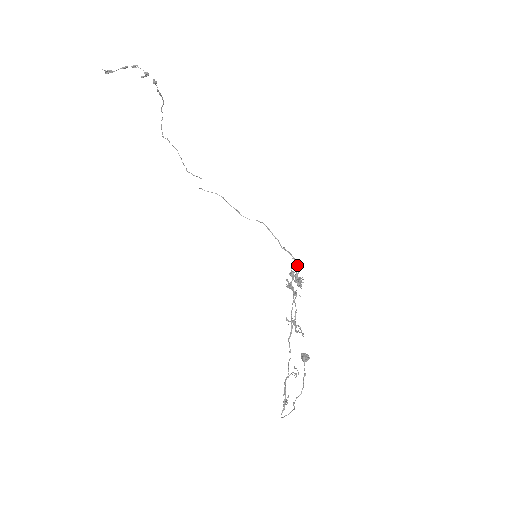
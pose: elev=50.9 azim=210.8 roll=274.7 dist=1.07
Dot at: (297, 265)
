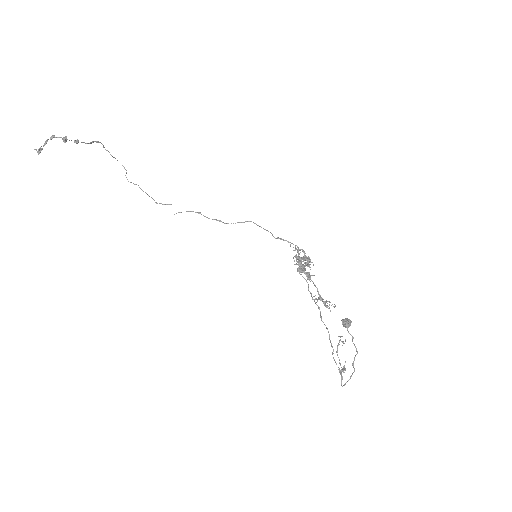
Dot at: occluded
